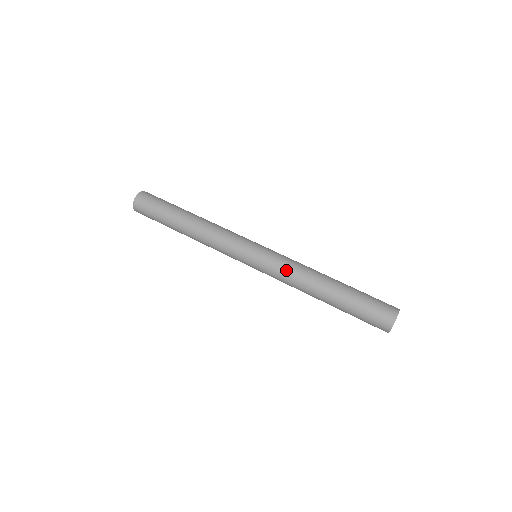
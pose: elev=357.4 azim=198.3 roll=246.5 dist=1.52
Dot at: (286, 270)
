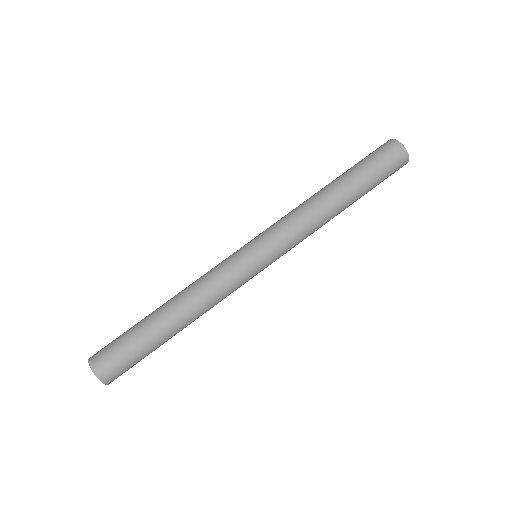
Dot at: (297, 229)
